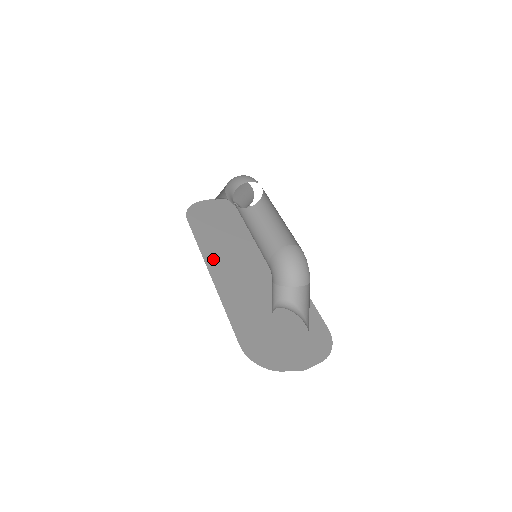
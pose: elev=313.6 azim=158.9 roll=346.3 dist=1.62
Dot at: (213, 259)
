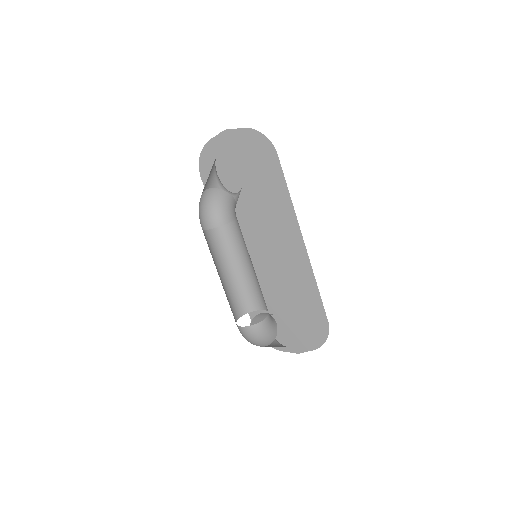
Dot at: occluded
